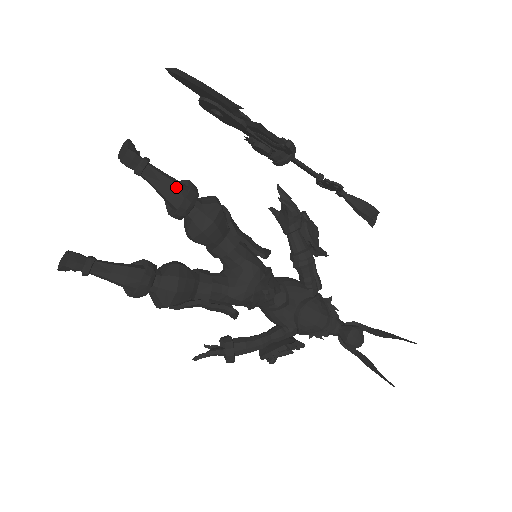
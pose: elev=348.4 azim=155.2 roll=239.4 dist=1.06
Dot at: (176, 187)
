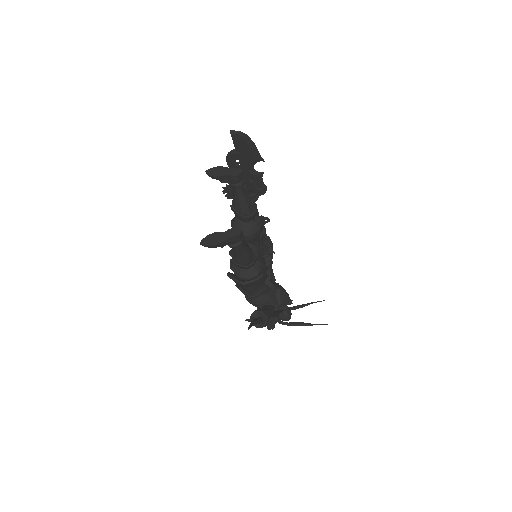
Dot at: occluded
